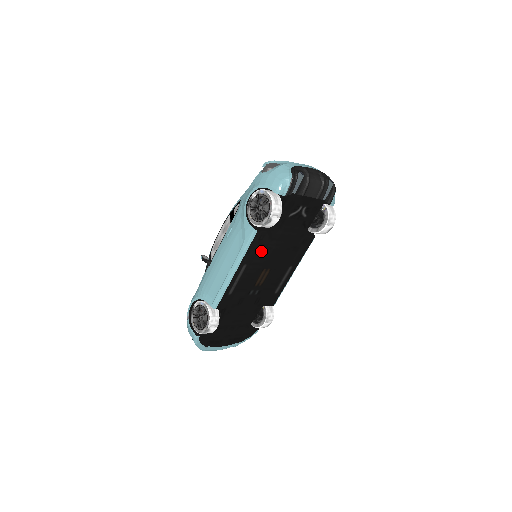
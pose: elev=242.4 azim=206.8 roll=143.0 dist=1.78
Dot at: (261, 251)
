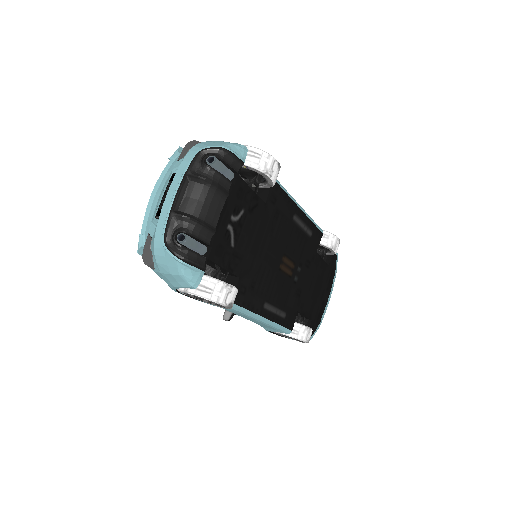
Dot at: (258, 282)
